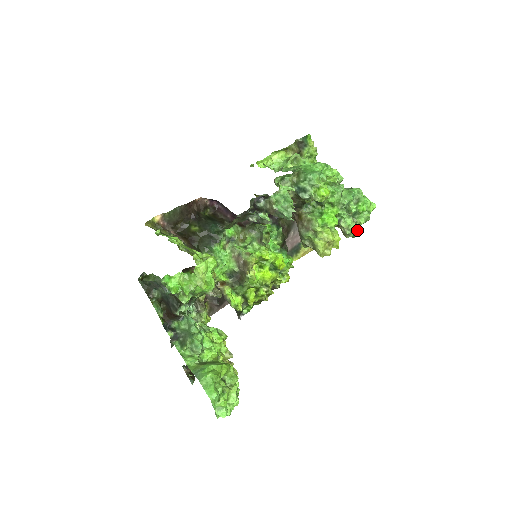
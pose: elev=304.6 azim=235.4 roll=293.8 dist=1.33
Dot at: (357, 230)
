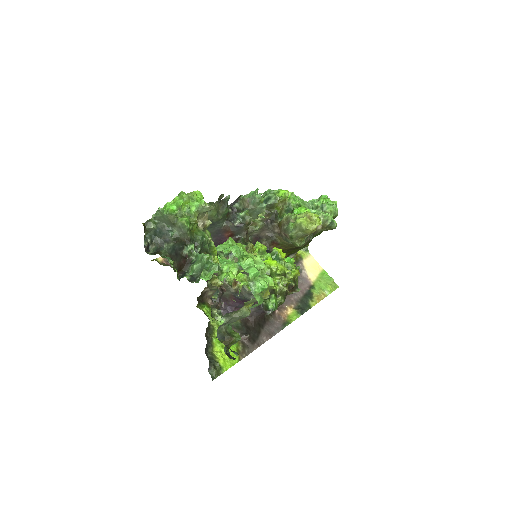
Dot at: occluded
